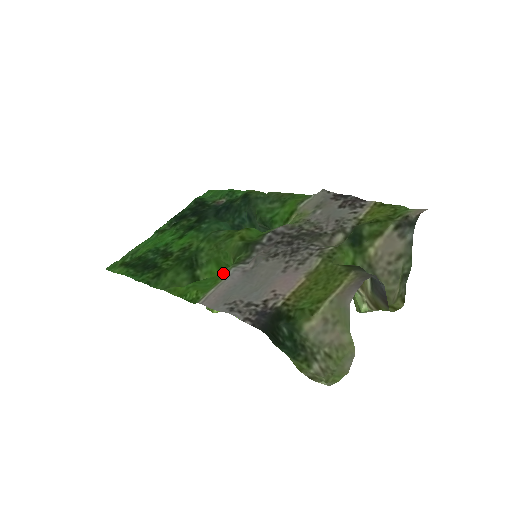
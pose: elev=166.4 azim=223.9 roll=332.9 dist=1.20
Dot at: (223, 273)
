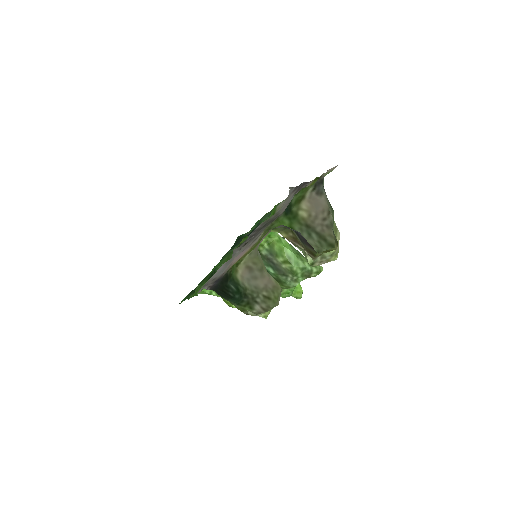
Dot at: occluded
